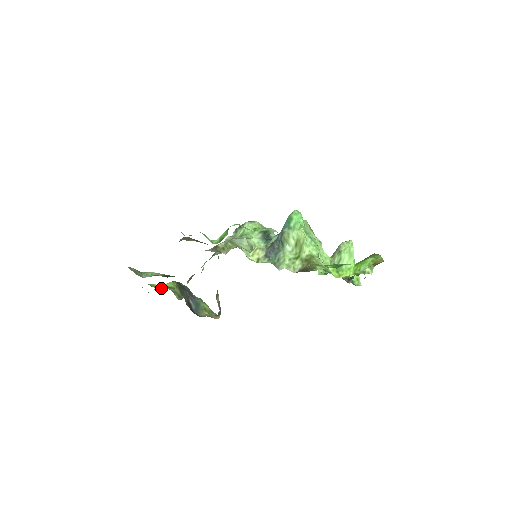
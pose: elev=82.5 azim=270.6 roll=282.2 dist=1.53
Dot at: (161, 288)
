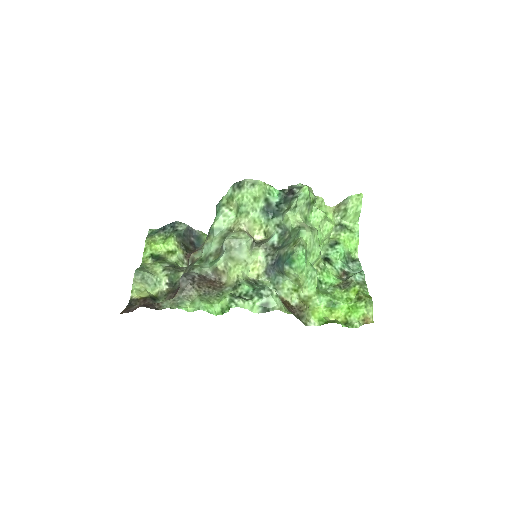
Dot at: (162, 237)
